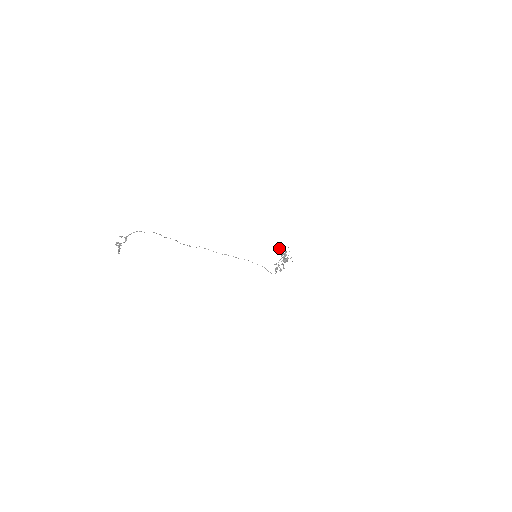
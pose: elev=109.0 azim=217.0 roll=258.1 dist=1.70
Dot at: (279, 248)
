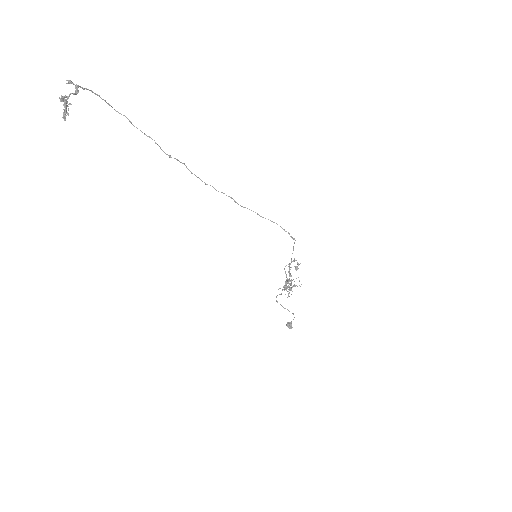
Dot at: (276, 301)
